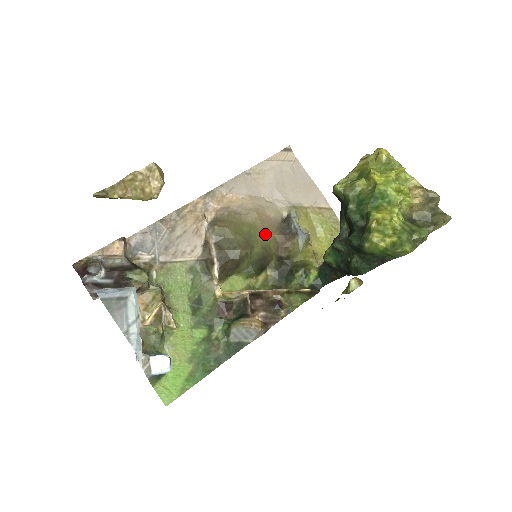
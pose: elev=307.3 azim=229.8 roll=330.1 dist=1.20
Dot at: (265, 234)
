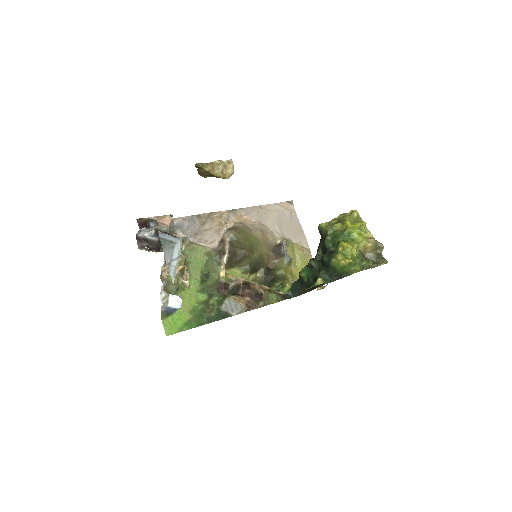
Dot at: (263, 248)
